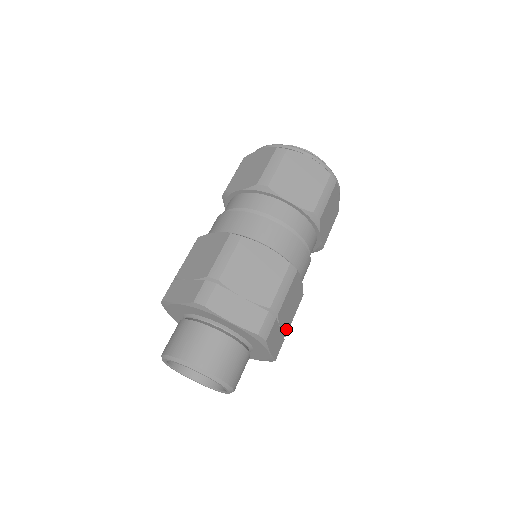
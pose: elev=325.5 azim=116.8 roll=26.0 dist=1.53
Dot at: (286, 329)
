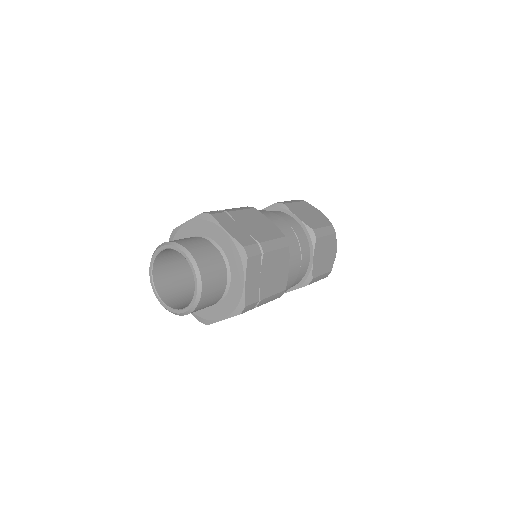
Dot at: (263, 292)
